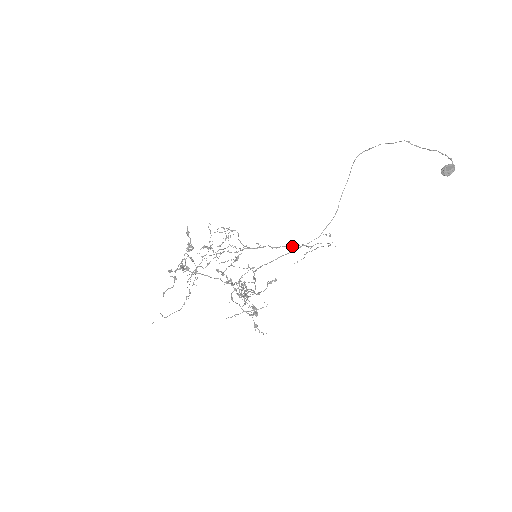
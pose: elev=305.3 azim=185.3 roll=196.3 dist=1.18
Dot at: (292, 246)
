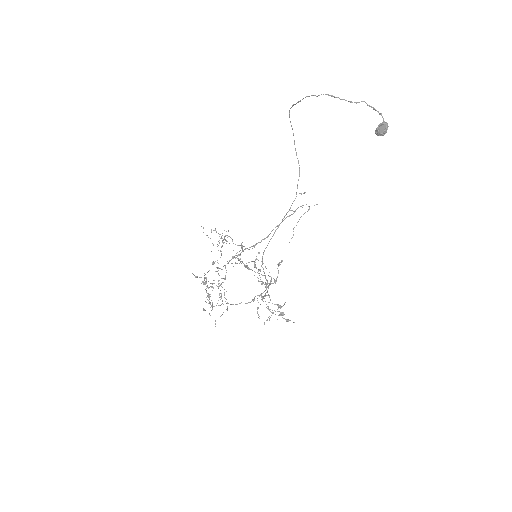
Dot at: occluded
